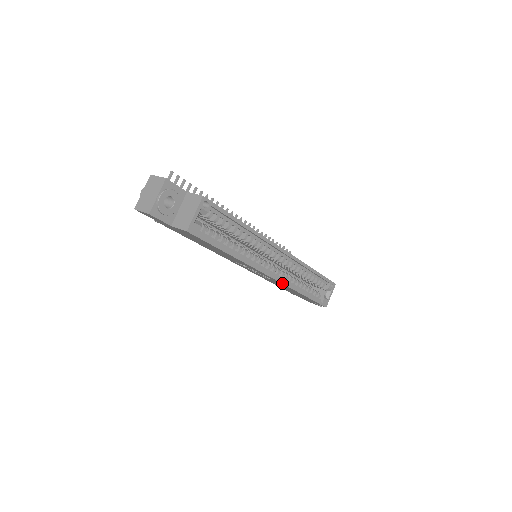
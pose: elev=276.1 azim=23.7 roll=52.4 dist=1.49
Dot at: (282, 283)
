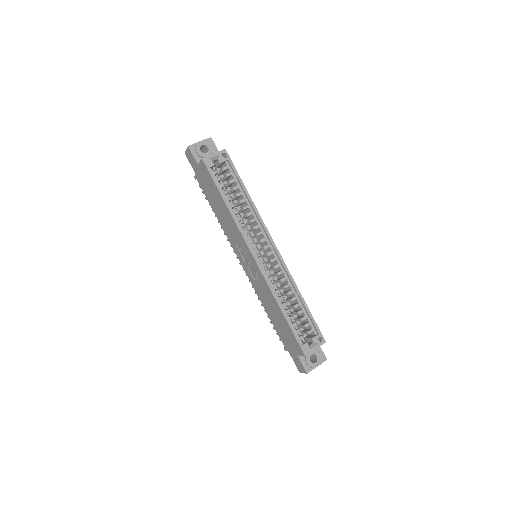
Dot at: (263, 274)
